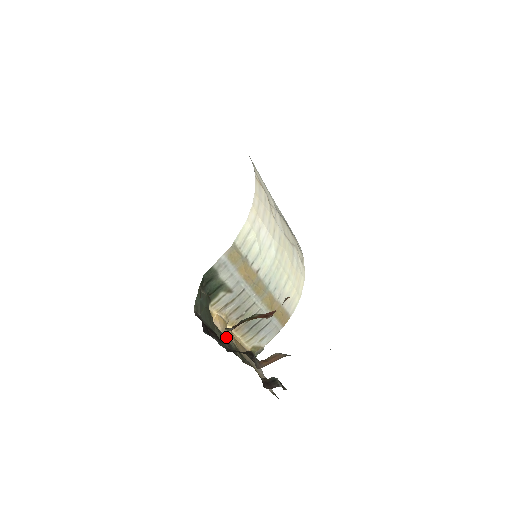
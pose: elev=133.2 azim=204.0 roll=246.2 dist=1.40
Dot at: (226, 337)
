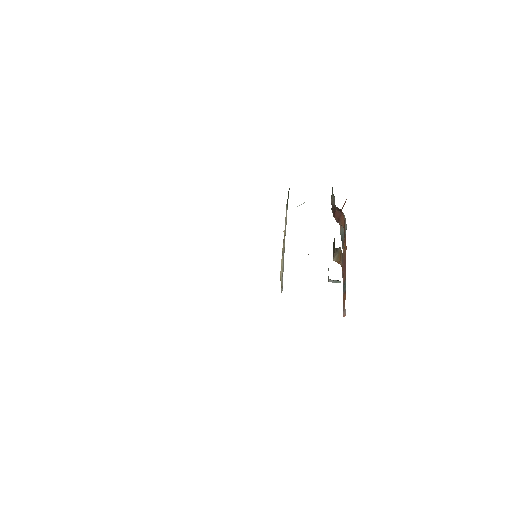
Dot at: occluded
